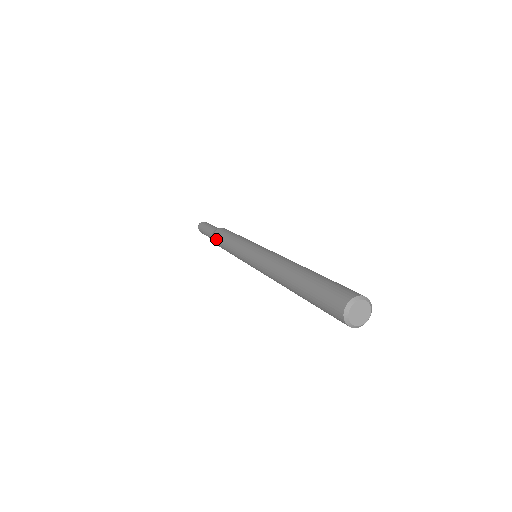
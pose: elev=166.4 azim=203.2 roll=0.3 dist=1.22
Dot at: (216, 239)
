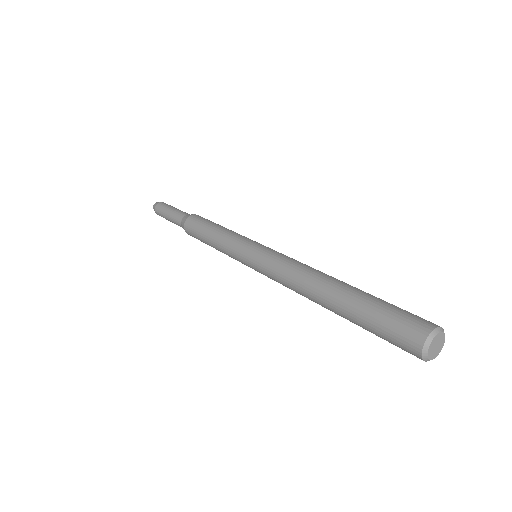
Dot at: (192, 235)
